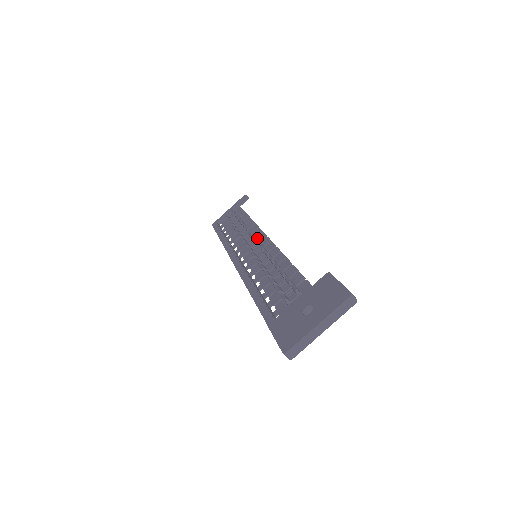
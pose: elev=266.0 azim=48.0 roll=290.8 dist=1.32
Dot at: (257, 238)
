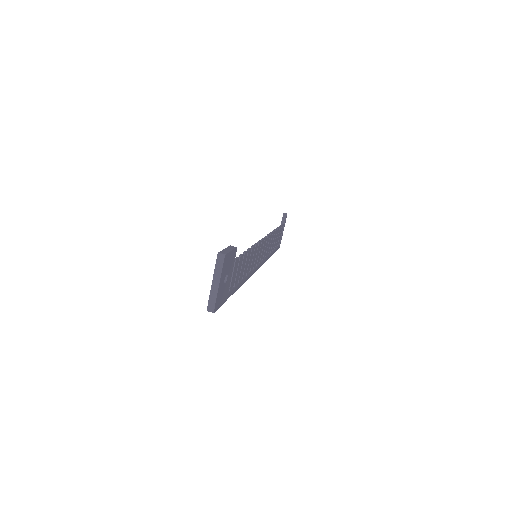
Dot at: occluded
